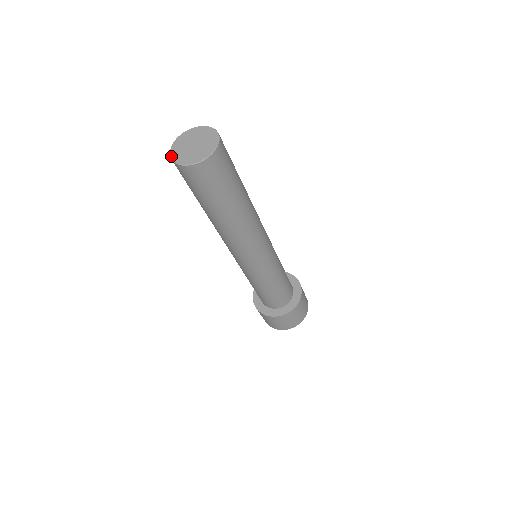
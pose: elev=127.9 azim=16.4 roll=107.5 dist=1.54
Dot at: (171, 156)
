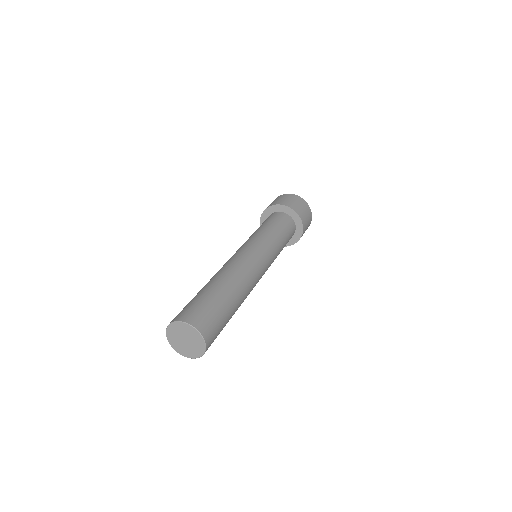
Dot at: (175, 350)
